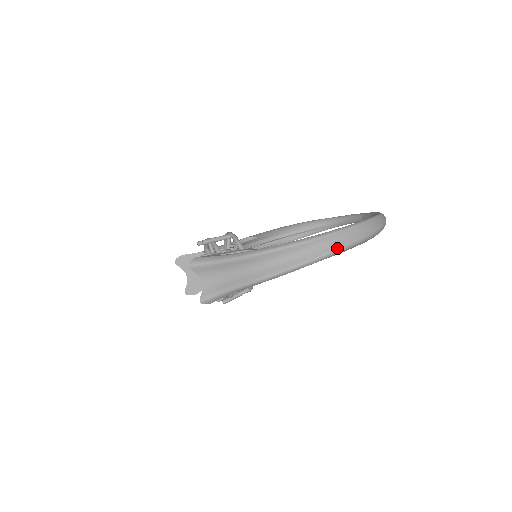
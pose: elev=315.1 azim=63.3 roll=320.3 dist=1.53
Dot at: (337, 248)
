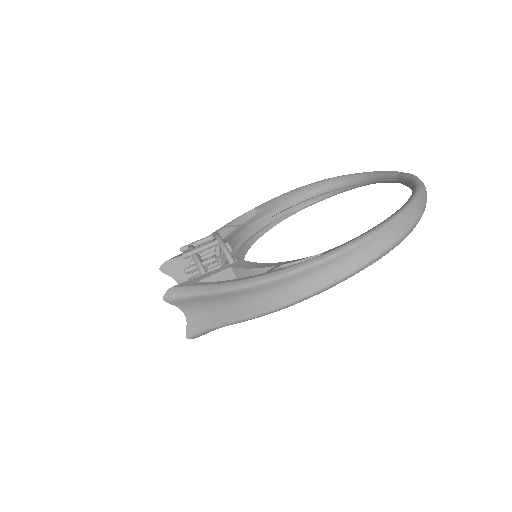
Dot at: (352, 270)
